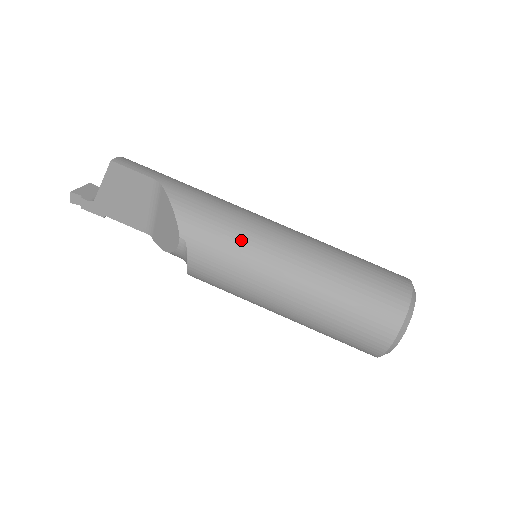
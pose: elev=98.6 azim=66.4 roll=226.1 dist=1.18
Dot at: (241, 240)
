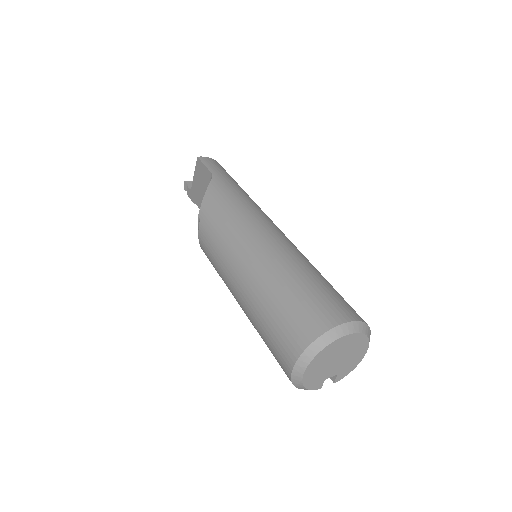
Dot at: (230, 228)
